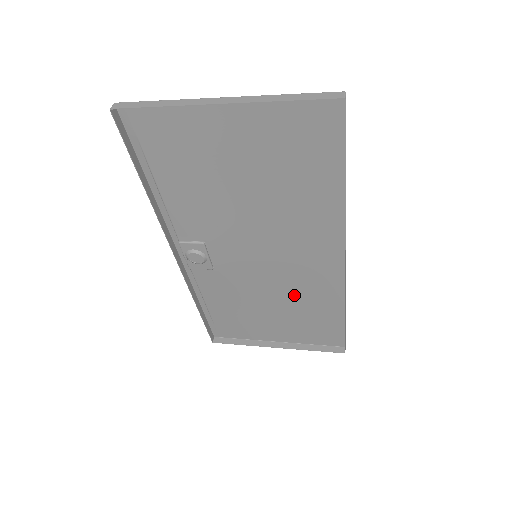
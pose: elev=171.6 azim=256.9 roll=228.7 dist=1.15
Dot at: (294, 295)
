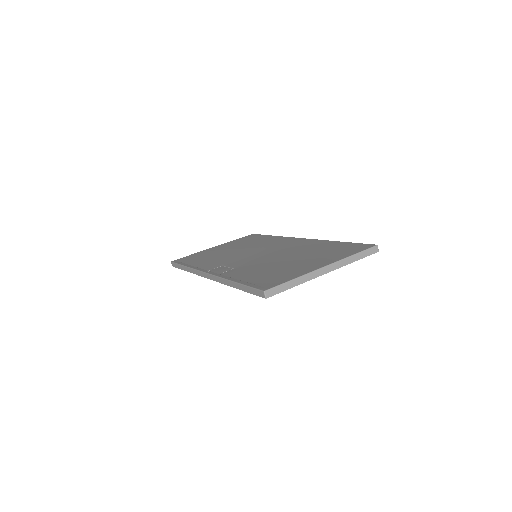
Dot at: (254, 246)
